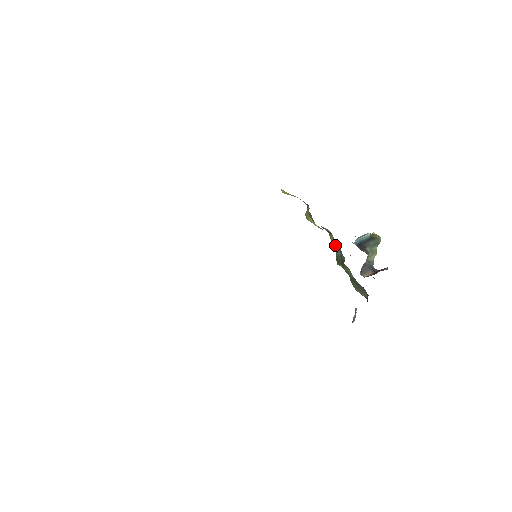
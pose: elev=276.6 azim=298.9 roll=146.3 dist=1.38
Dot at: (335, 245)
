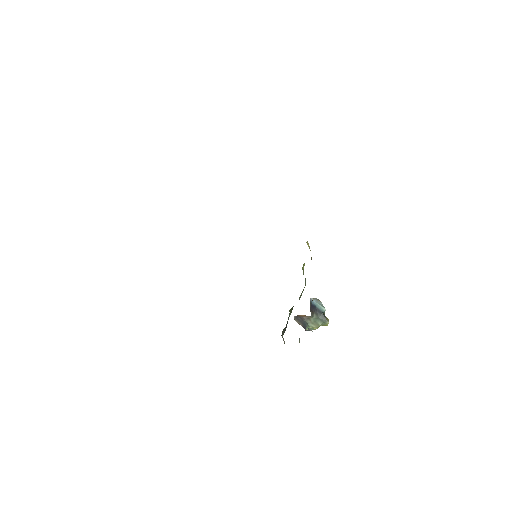
Dot at: (300, 296)
